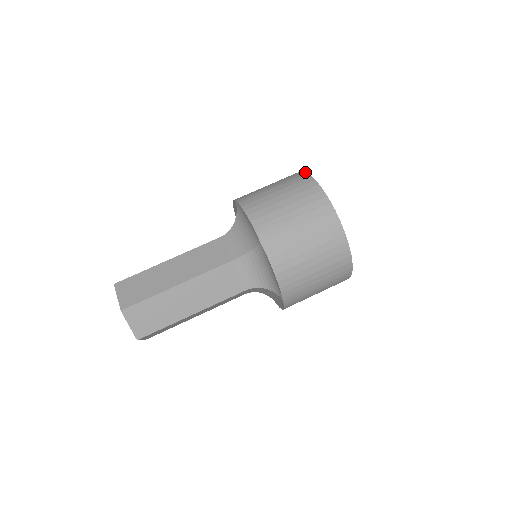
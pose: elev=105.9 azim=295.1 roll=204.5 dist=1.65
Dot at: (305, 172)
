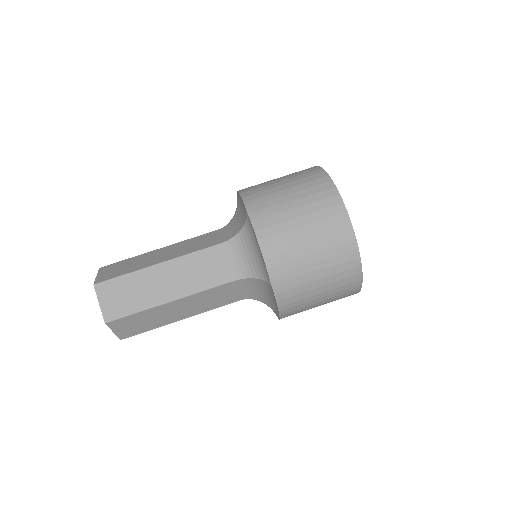
Dot at: (336, 188)
